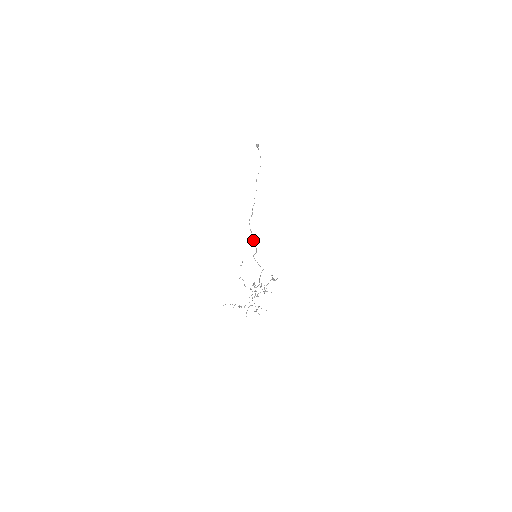
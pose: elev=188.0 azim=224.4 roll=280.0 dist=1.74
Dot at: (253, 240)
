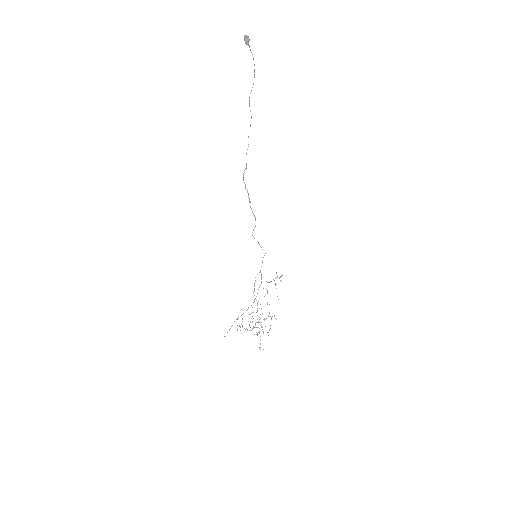
Dot at: occluded
